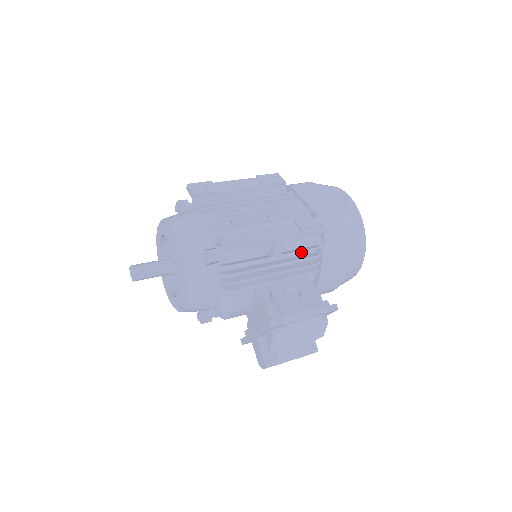
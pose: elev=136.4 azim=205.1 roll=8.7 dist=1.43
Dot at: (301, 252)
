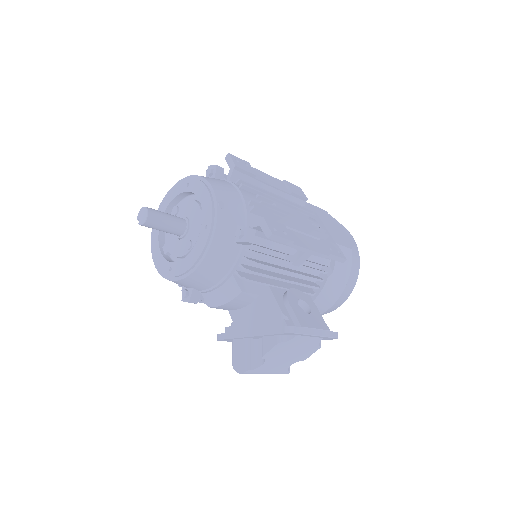
Dot at: (314, 270)
